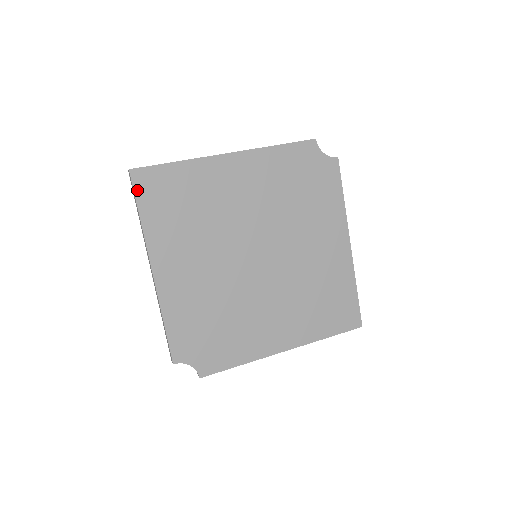
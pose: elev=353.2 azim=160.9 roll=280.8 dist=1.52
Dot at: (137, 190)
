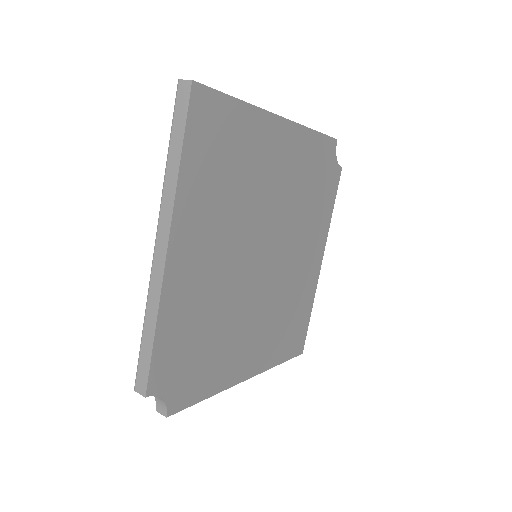
Dot at: (191, 117)
